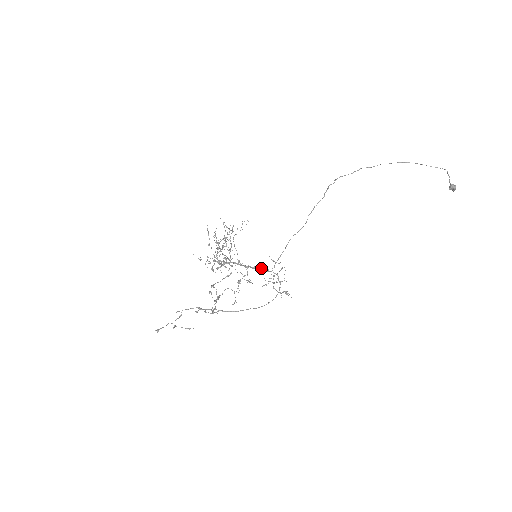
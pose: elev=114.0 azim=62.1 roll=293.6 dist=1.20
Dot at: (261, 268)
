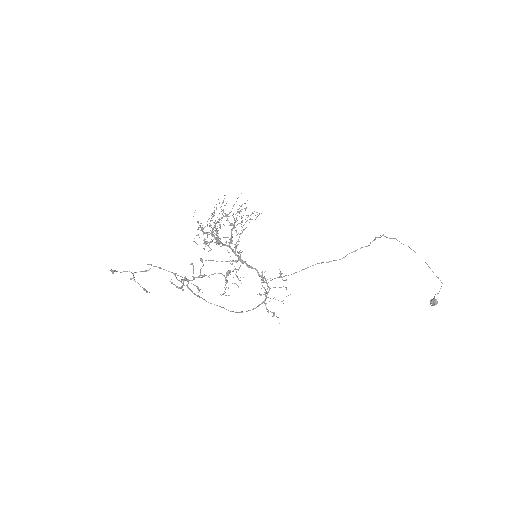
Dot at: (258, 272)
